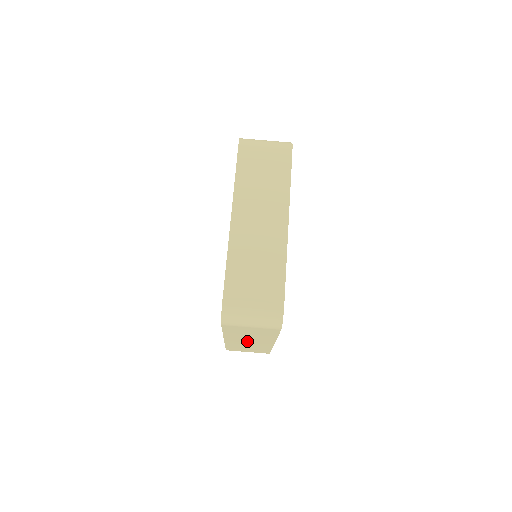
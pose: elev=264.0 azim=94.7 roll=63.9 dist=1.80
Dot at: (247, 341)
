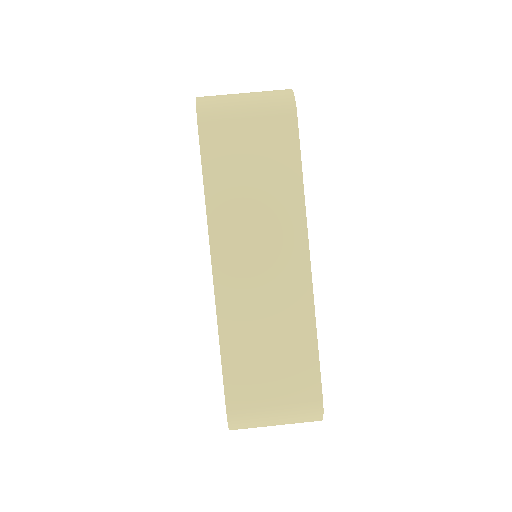
Dot at: (257, 263)
